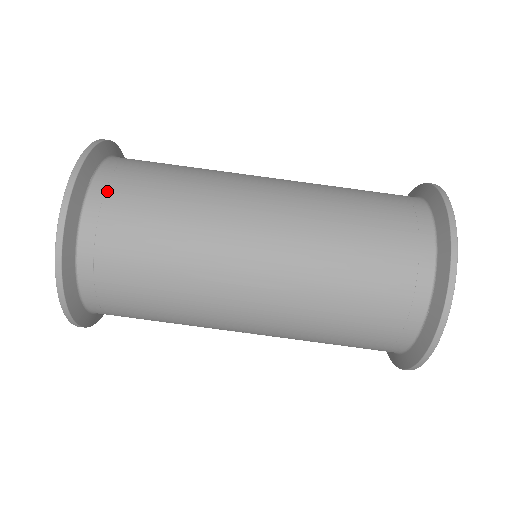
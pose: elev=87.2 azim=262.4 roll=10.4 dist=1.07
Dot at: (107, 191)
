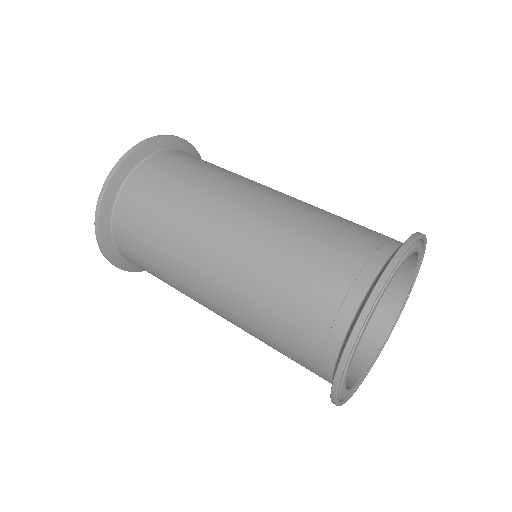
Dot at: (138, 180)
